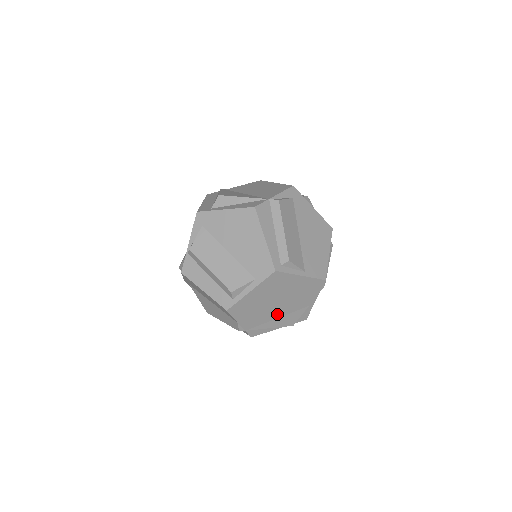
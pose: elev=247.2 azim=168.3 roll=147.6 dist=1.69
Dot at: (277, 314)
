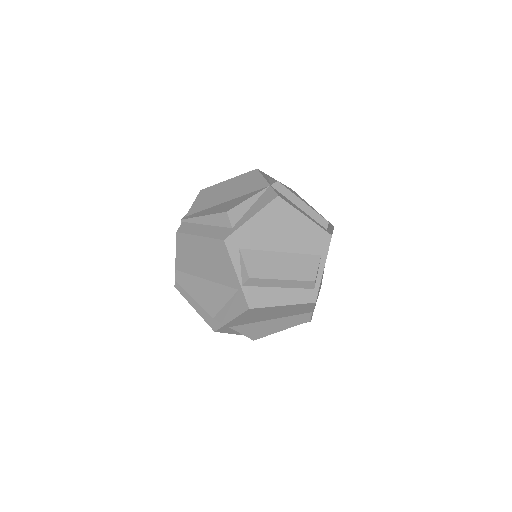
Dot at: occluded
